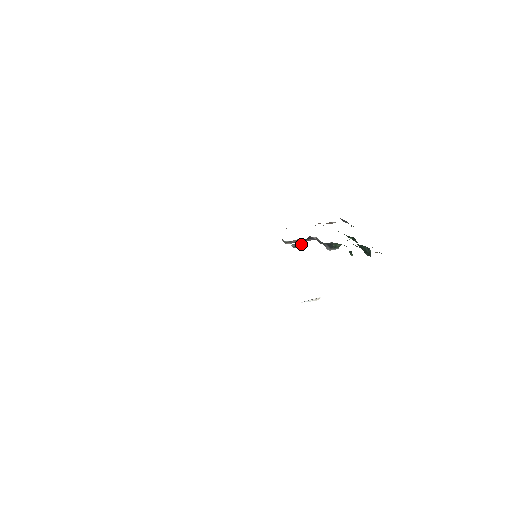
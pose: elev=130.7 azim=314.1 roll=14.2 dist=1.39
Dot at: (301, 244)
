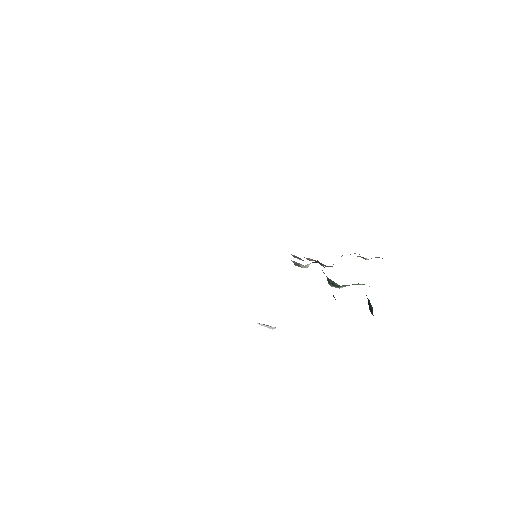
Dot at: (301, 264)
